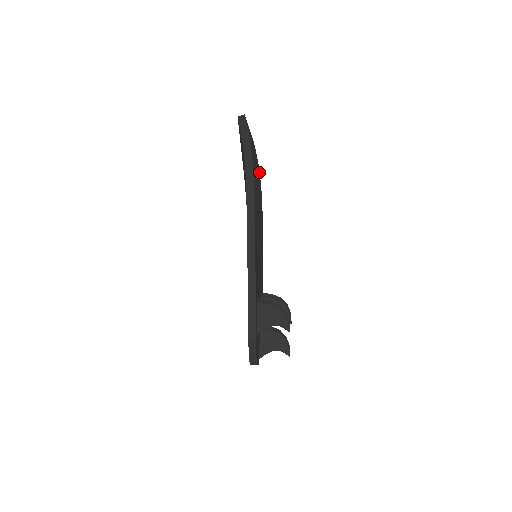
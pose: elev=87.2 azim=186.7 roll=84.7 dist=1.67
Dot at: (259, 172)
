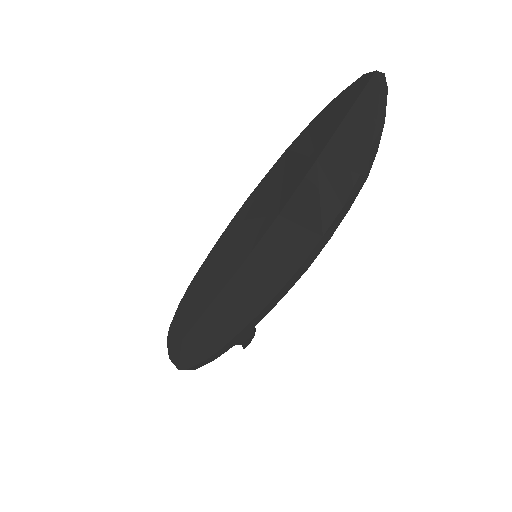
Dot at: occluded
